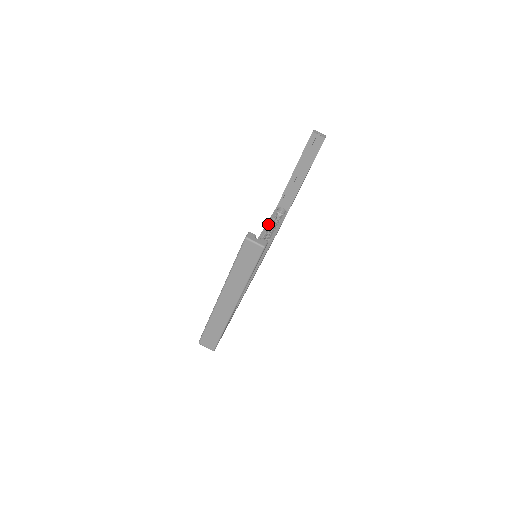
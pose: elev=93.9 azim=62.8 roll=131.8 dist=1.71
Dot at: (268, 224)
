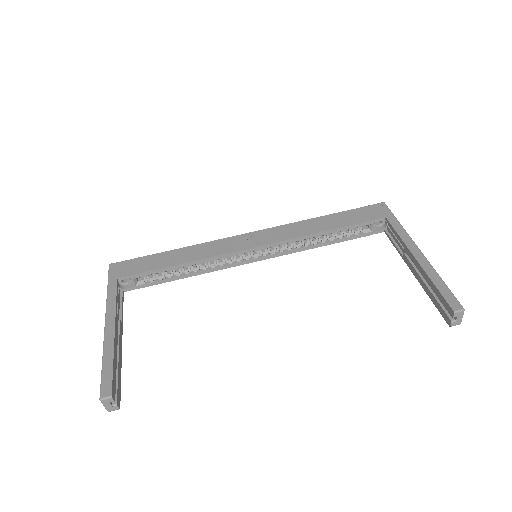
Dot at: (334, 231)
